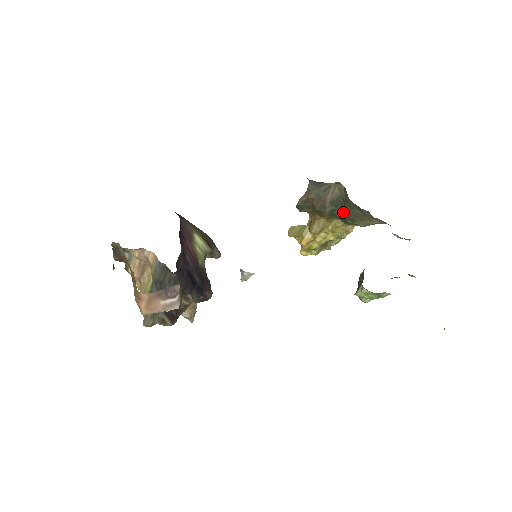
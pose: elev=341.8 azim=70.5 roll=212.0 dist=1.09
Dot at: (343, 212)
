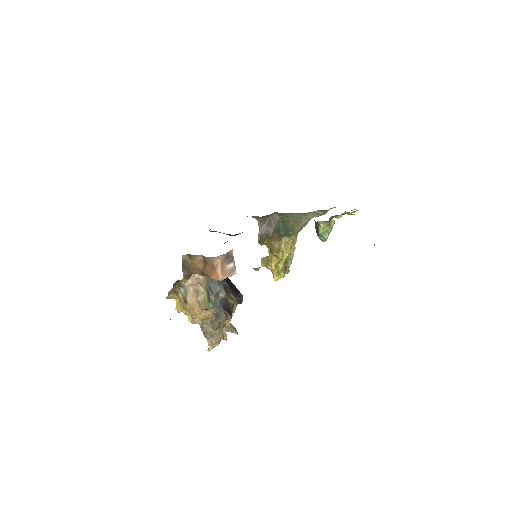
Dot at: (285, 229)
